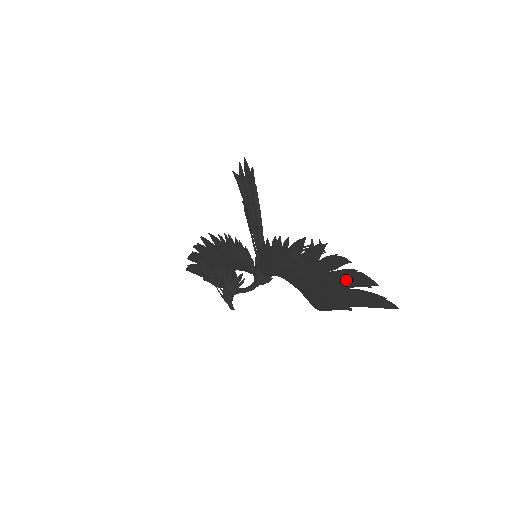
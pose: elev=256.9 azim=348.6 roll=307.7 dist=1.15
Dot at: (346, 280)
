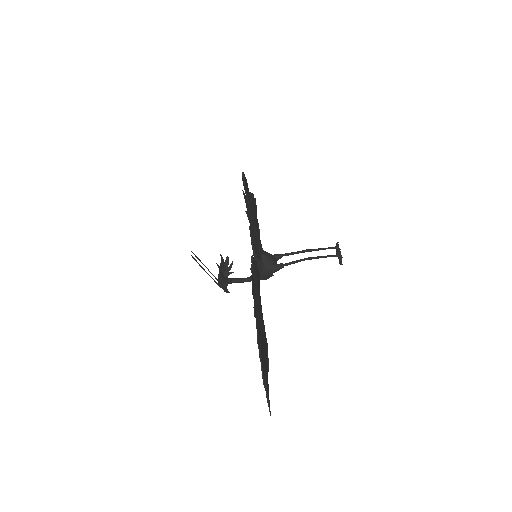
Dot at: occluded
